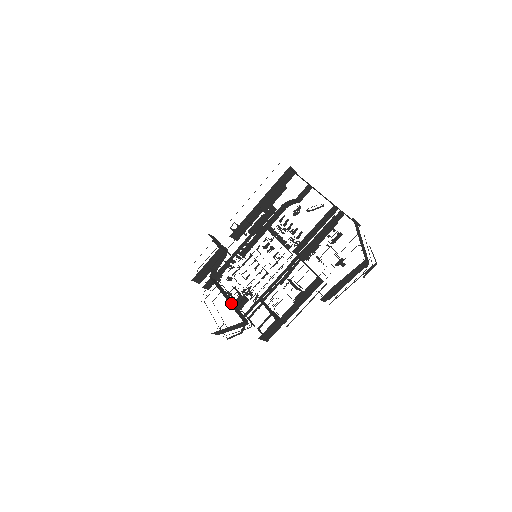
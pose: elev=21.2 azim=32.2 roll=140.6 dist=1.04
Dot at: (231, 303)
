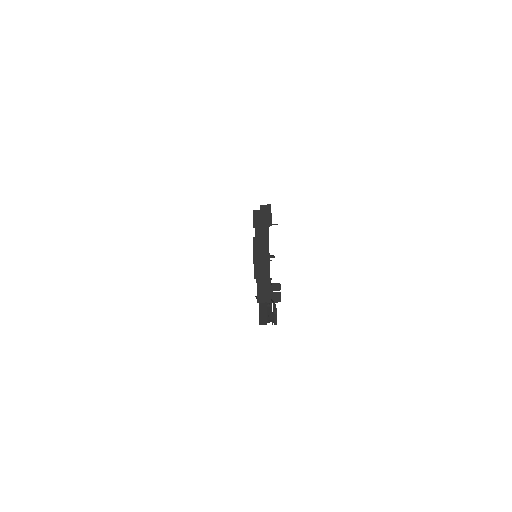
Dot at: occluded
